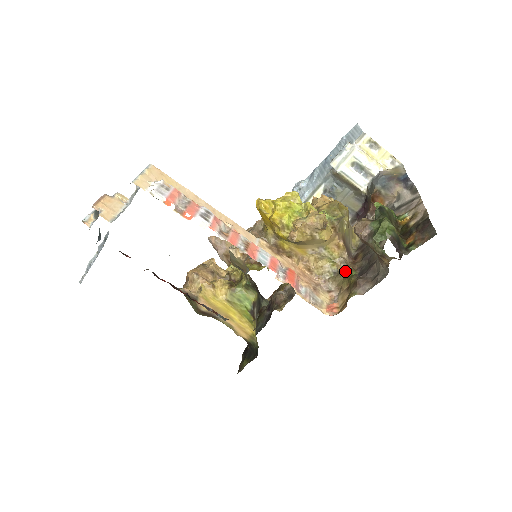
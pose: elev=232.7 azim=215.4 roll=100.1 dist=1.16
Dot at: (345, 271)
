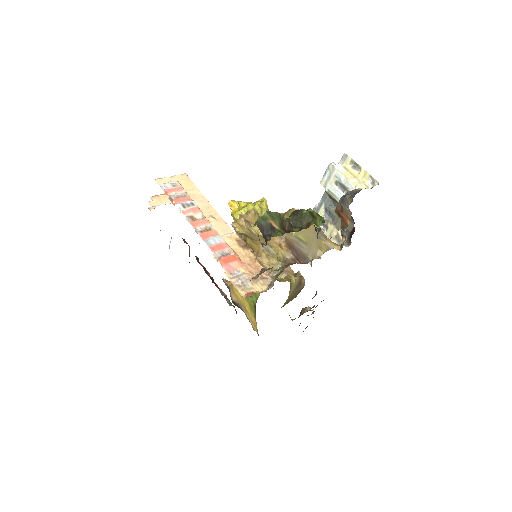
Dot at: occluded
